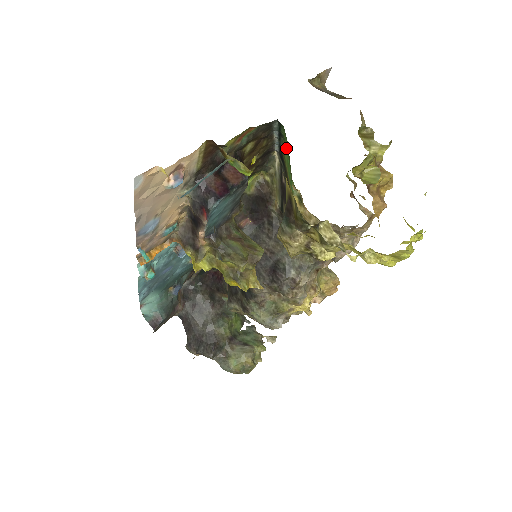
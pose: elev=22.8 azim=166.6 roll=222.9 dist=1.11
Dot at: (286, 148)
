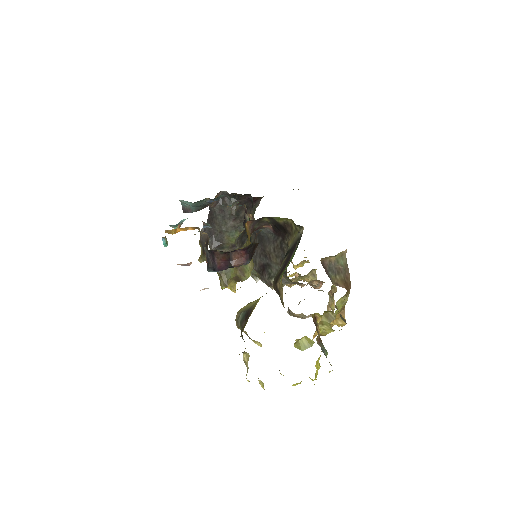
Dot at: occluded
